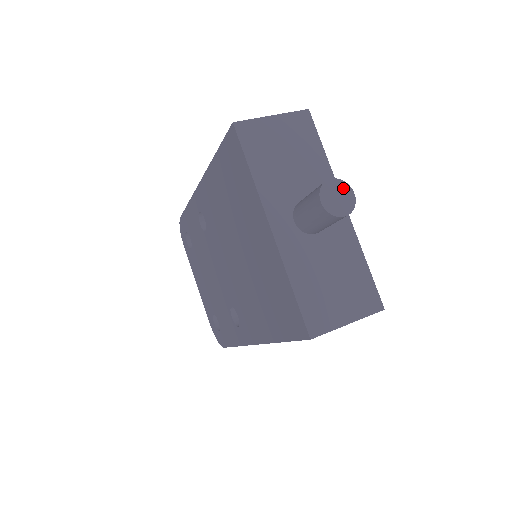
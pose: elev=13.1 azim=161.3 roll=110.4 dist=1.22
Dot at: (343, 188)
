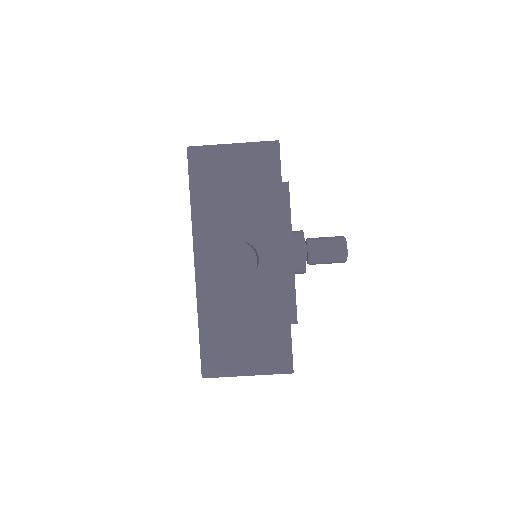
Dot at: (246, 253)
